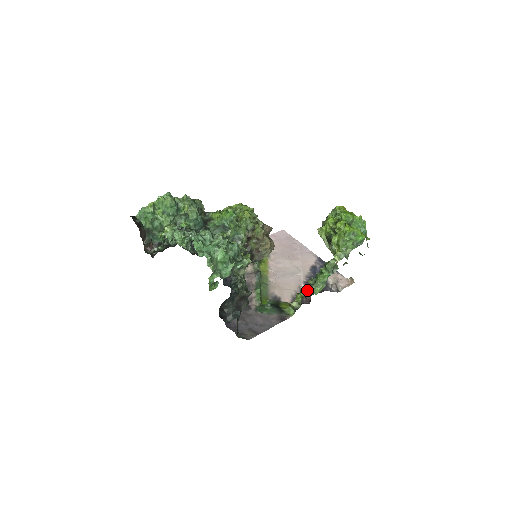
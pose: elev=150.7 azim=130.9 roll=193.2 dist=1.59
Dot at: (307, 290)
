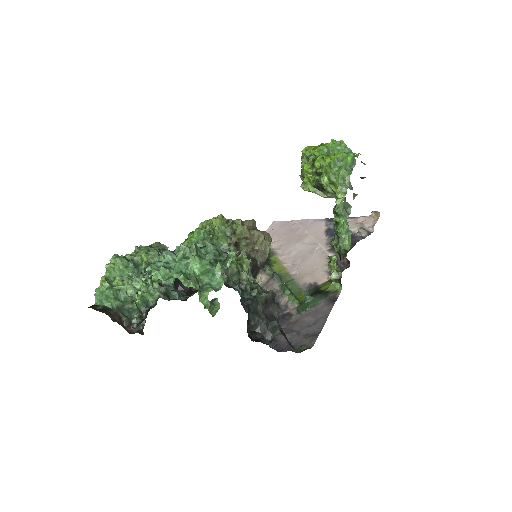
Dot at: (335, 250)
